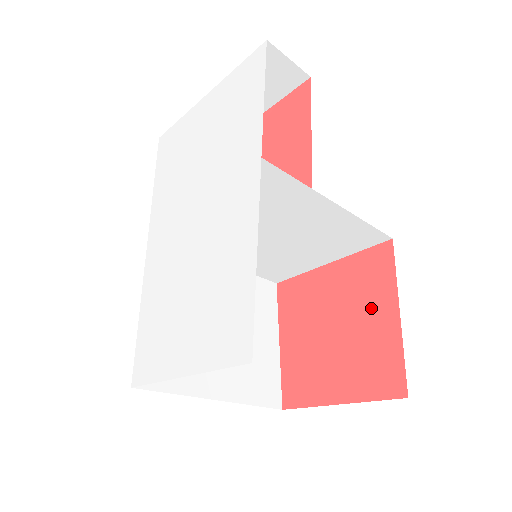
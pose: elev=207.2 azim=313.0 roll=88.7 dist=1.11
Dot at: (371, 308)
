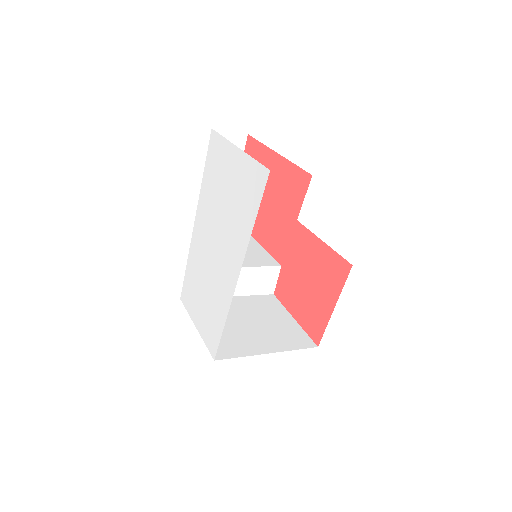
Dot at: (325, 291)
